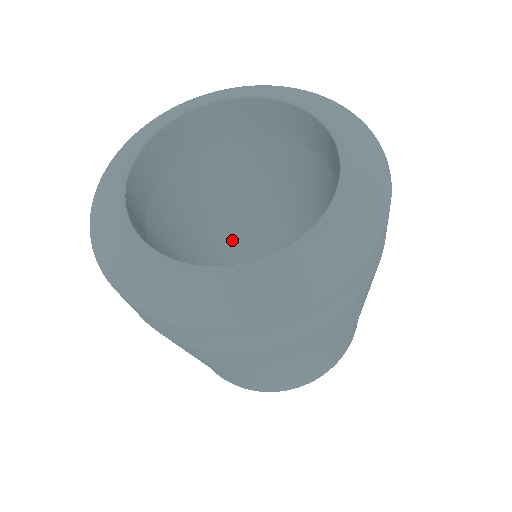
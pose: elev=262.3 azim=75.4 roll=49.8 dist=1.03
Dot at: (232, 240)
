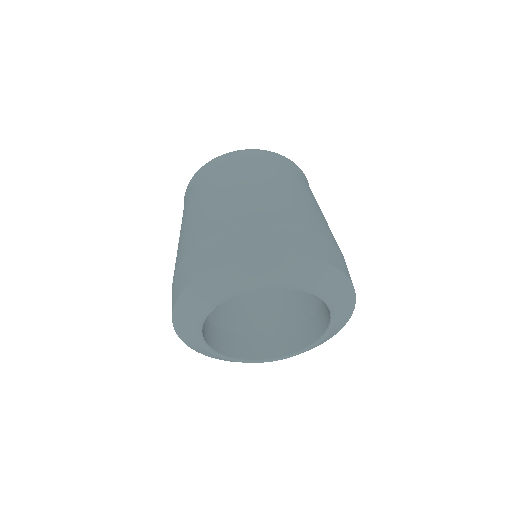
Dot at: occluded
